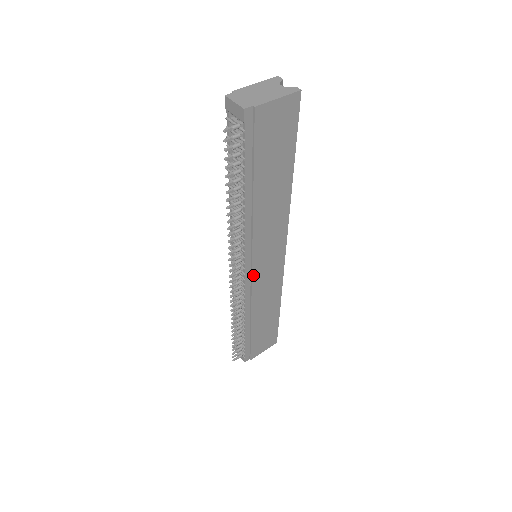
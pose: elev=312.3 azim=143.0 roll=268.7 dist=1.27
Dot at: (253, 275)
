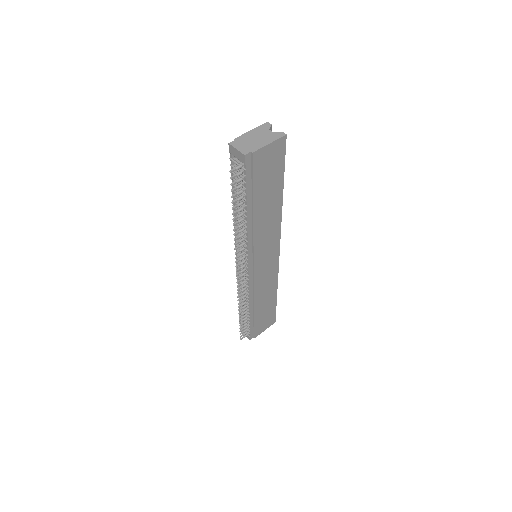
Dot at: (255, 272)
